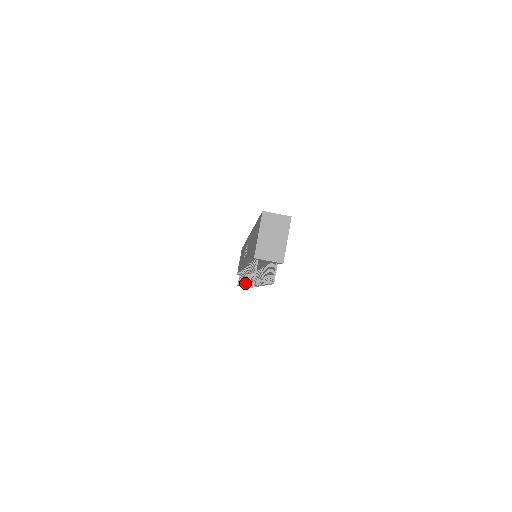
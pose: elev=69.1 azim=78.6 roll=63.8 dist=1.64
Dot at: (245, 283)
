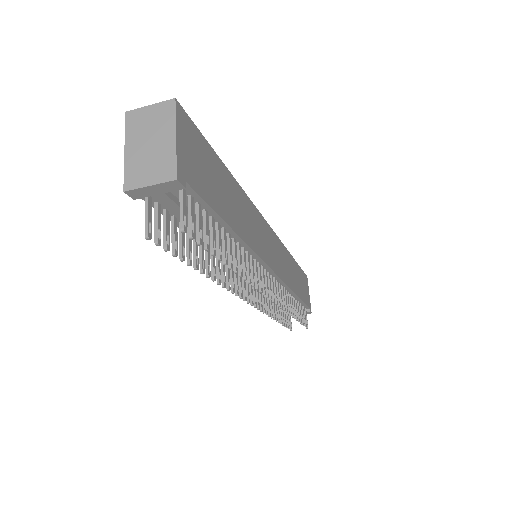
Dot at: (237, 295)
